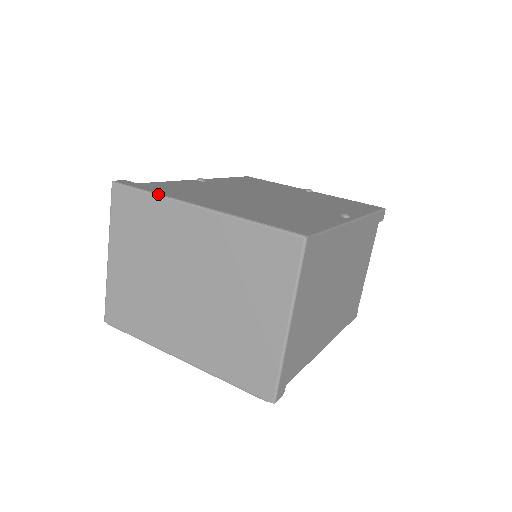
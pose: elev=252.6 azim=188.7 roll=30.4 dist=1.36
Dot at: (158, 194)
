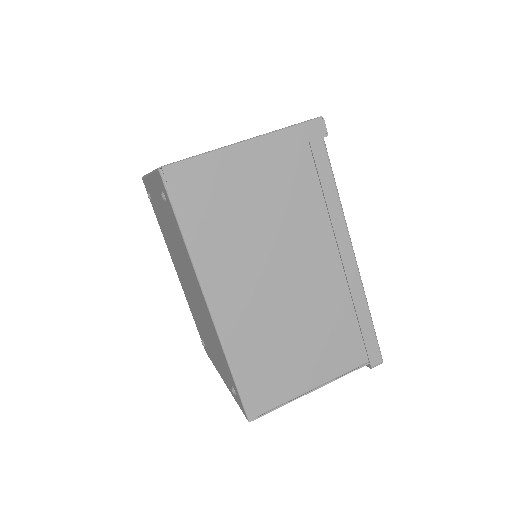
Dot at: occluded
